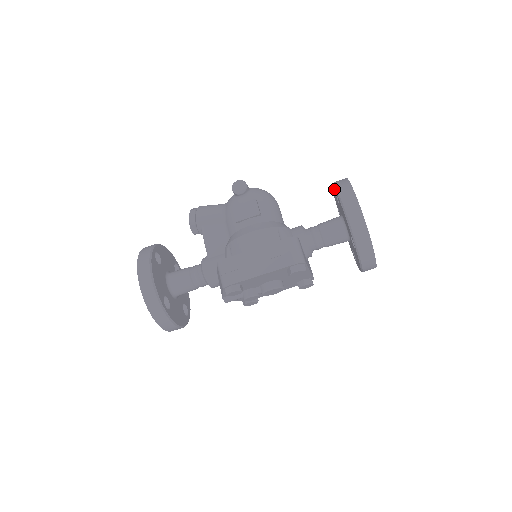
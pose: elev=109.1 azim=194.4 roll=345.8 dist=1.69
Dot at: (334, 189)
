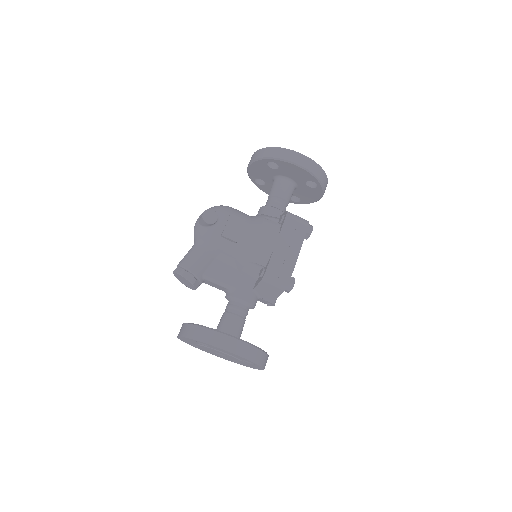
Dot at: (267, 161)
